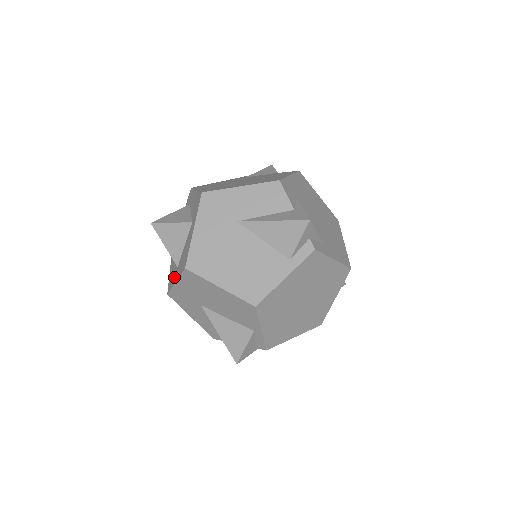
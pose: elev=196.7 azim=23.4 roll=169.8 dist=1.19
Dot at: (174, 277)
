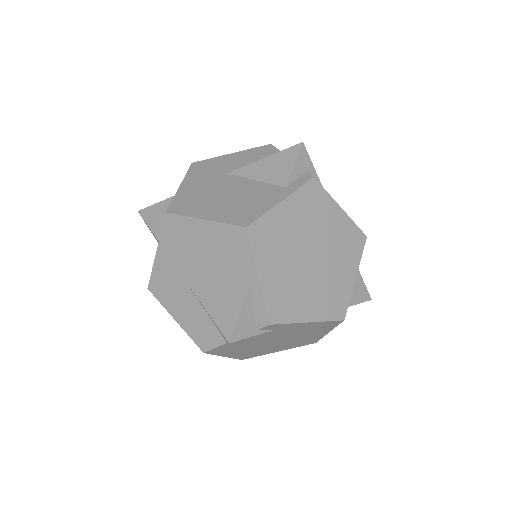
Dot at: occluded
